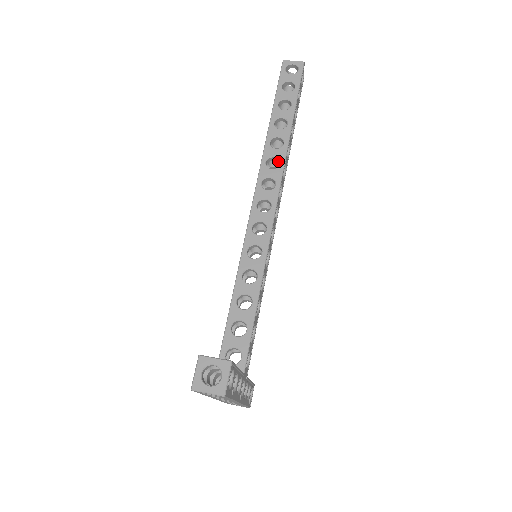
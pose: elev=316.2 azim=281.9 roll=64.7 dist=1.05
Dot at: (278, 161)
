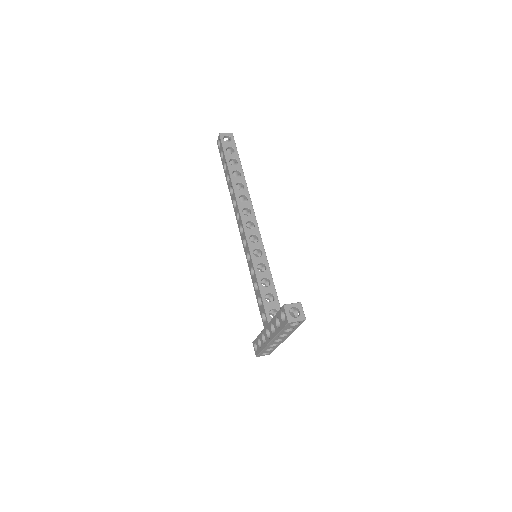
Dot at: (245, 197)
